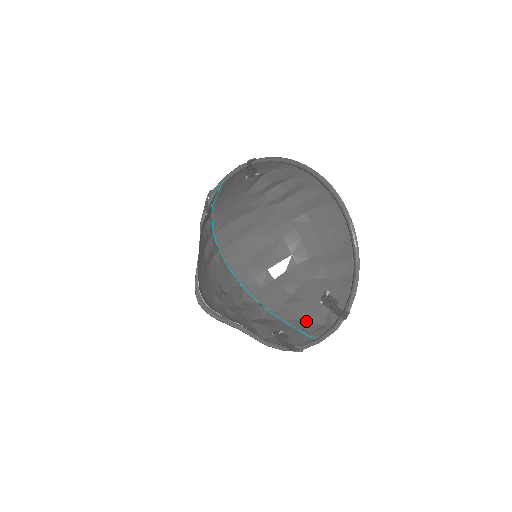
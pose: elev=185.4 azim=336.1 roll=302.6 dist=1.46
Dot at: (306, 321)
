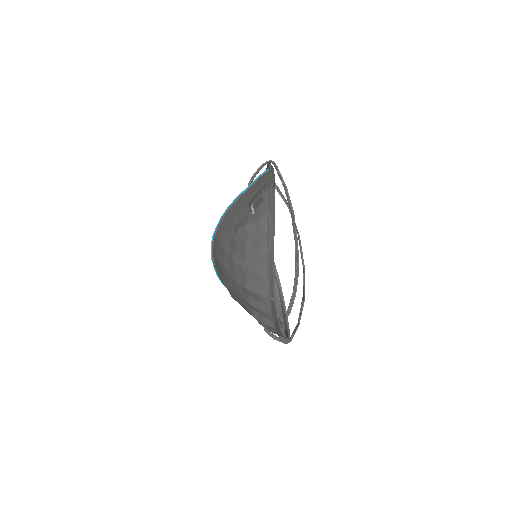
Dot at: occluded
